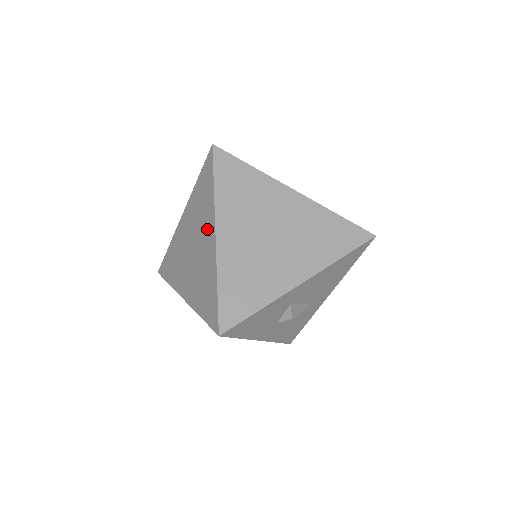
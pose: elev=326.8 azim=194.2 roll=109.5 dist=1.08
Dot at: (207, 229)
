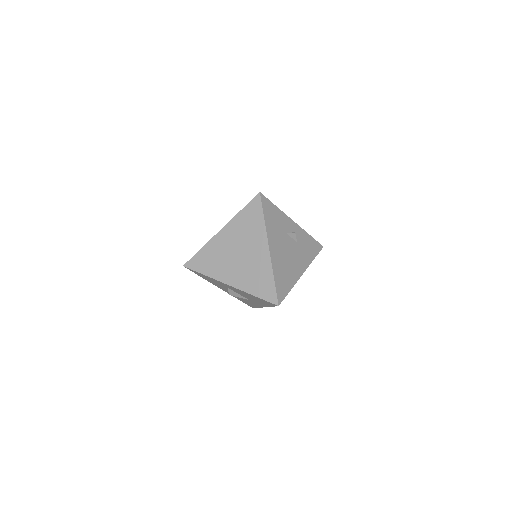
Dot at: occluded
